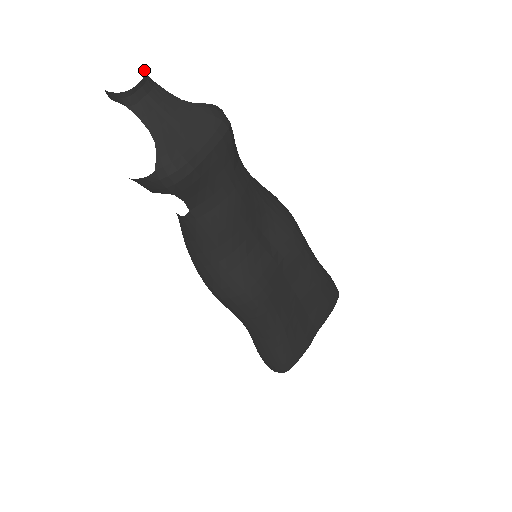
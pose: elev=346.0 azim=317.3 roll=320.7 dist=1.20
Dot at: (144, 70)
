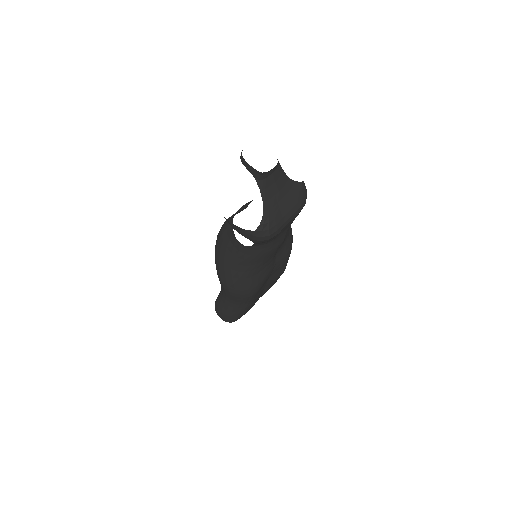
Dot at: occluded
